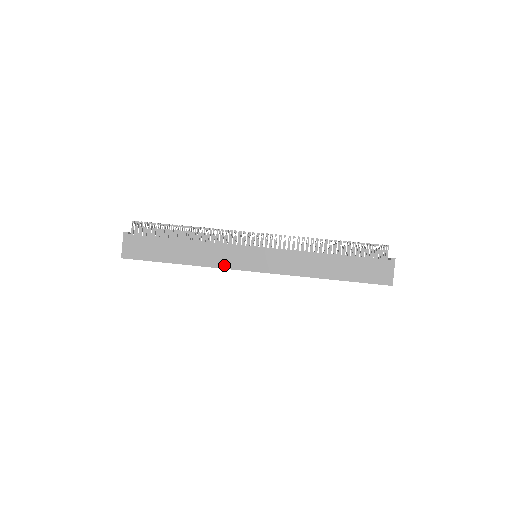
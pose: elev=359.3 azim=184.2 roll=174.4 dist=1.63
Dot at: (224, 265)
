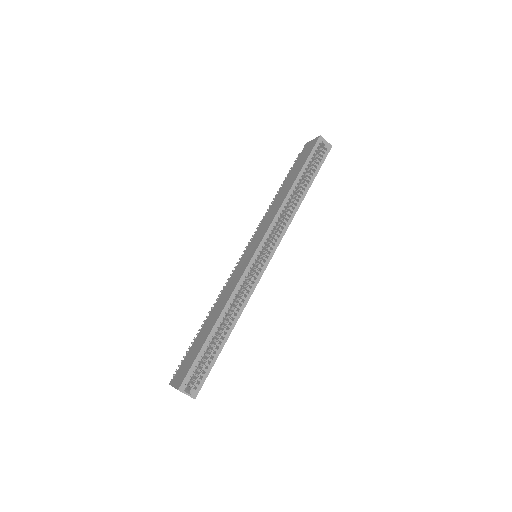
Dot at: (239, 278)
